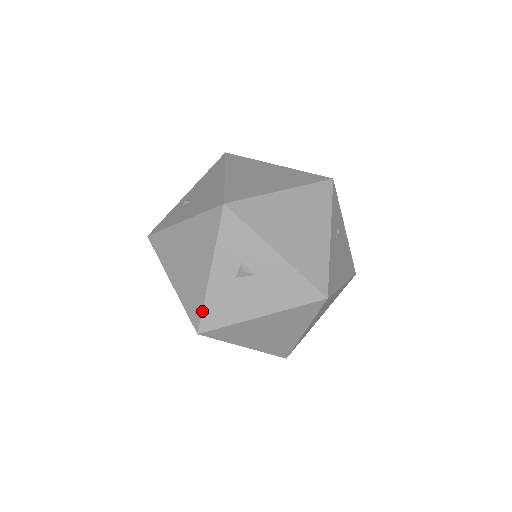
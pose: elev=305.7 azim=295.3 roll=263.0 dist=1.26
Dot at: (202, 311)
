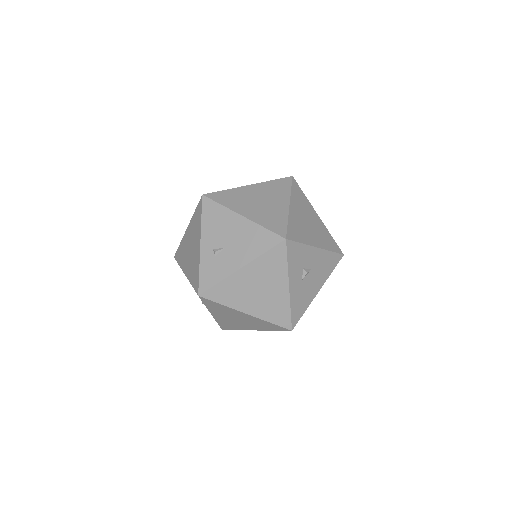
Dot at: (291, 315)
